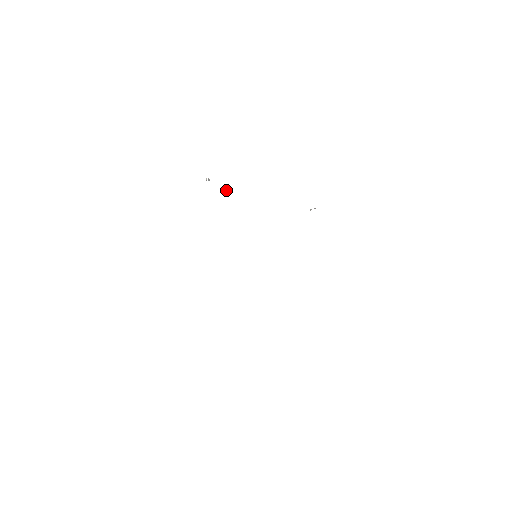
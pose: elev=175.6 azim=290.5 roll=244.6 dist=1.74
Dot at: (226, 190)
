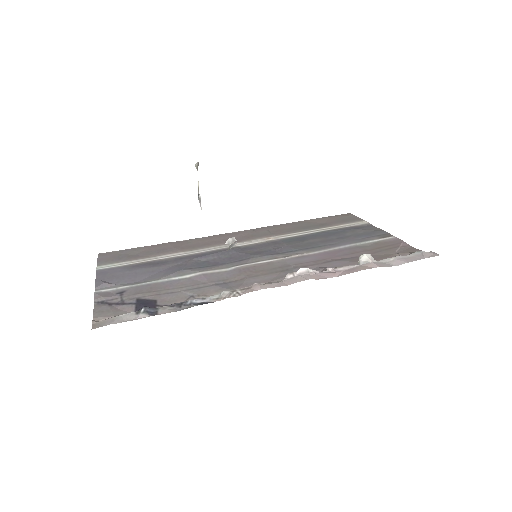
Dot at: occluded
